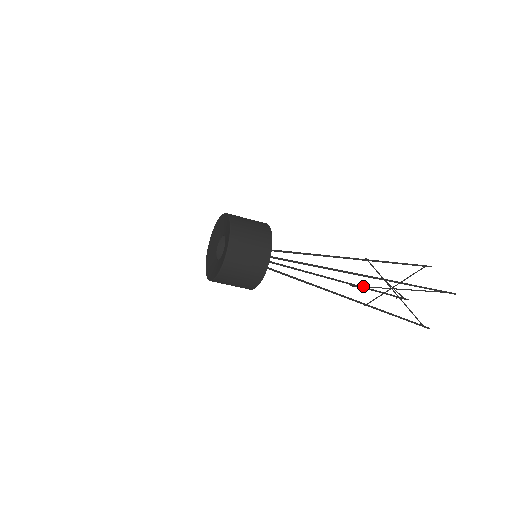
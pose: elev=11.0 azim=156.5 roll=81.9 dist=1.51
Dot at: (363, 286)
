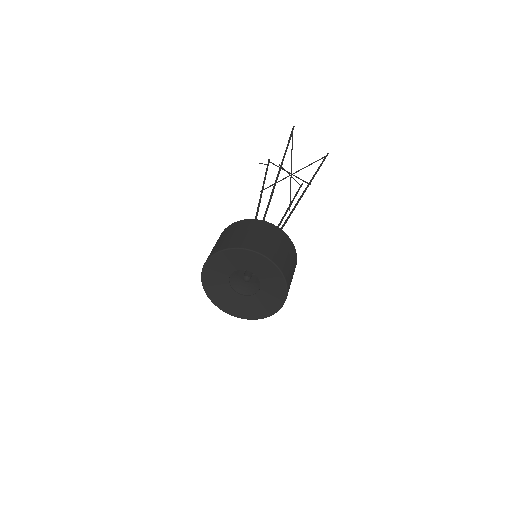
Dot at: (270, 186)
